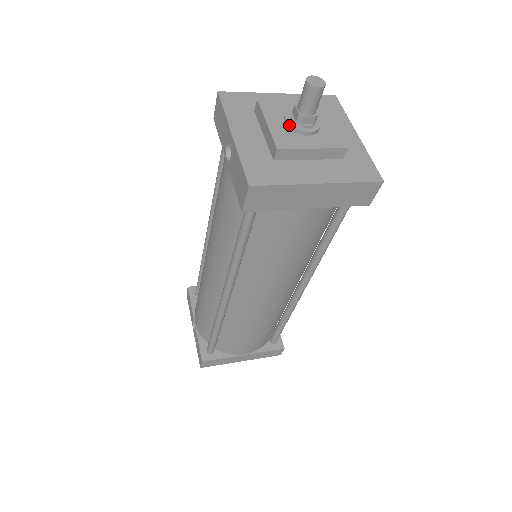
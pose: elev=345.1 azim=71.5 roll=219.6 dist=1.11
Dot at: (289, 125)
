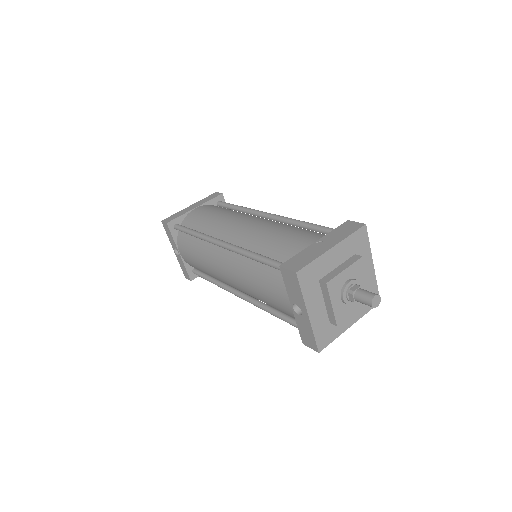
Dot at: (345, 303)
